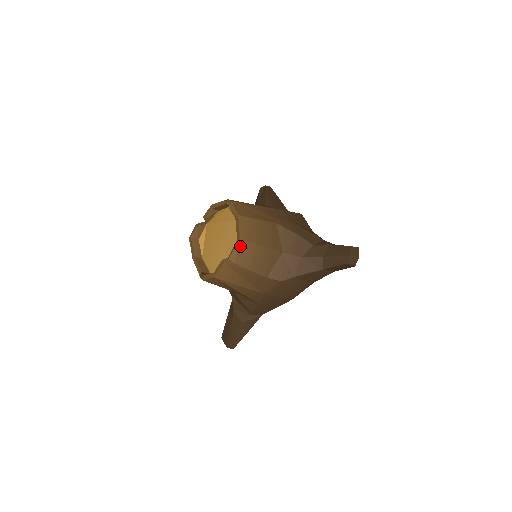
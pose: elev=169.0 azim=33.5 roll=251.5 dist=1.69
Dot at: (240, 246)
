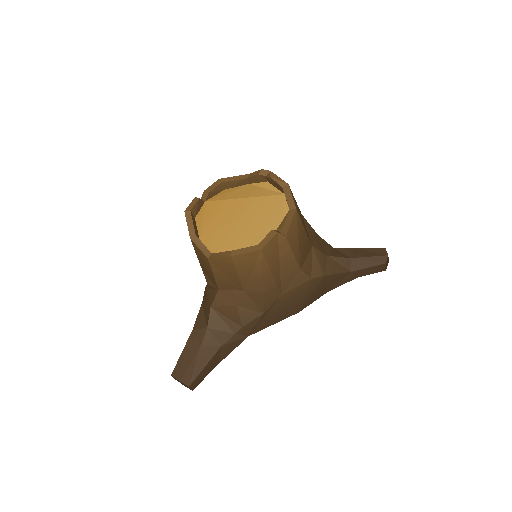
Dot at: (294, 217)
